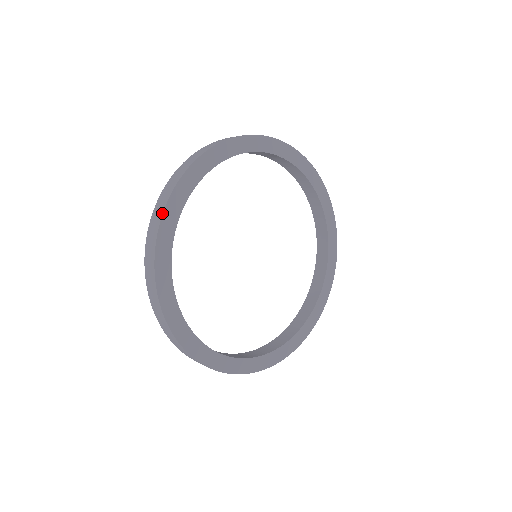
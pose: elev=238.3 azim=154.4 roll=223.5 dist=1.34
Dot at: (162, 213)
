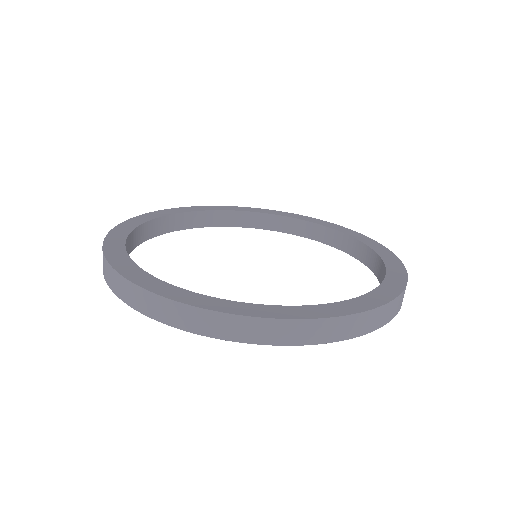
Dot at: (109, 265)
